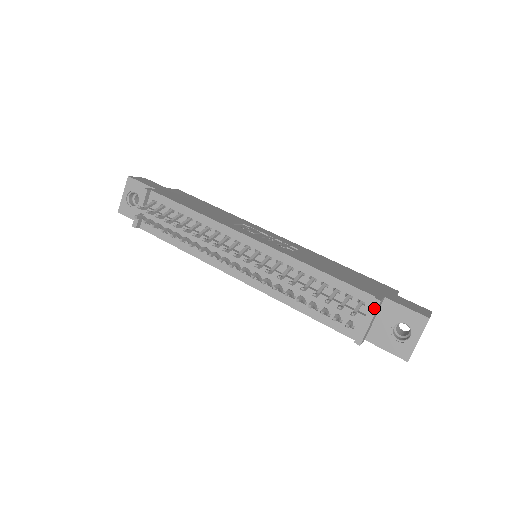
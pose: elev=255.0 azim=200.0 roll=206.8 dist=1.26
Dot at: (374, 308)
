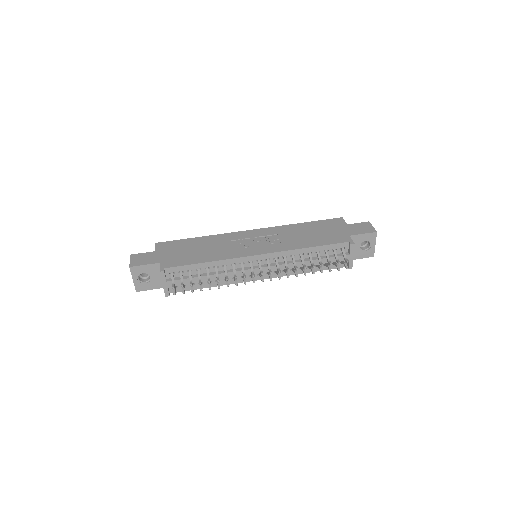
Dot at: (352, 249)
